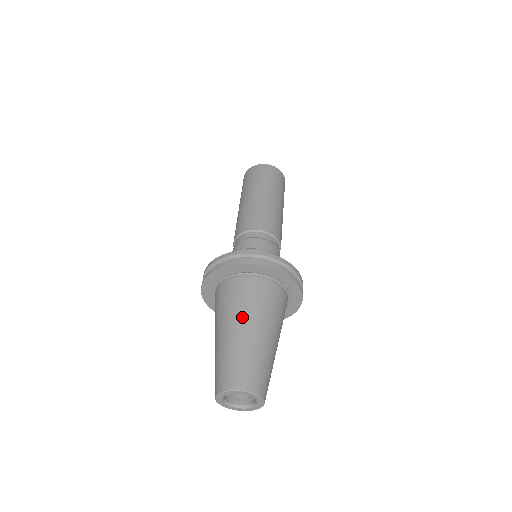
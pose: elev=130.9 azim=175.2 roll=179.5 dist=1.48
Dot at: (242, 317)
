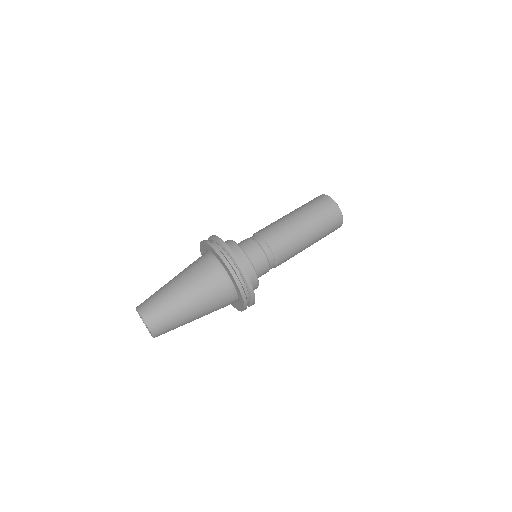
Dot at: (192, 289)
